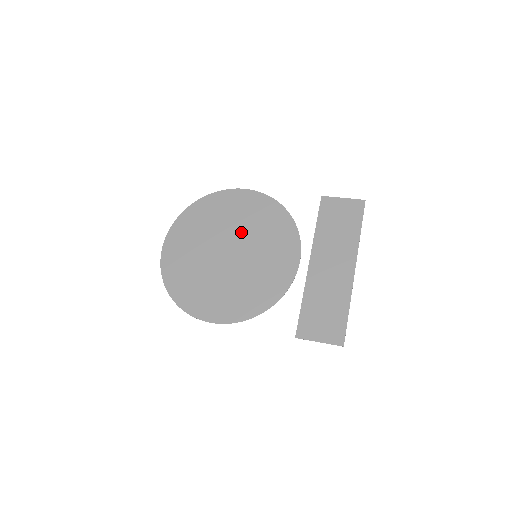
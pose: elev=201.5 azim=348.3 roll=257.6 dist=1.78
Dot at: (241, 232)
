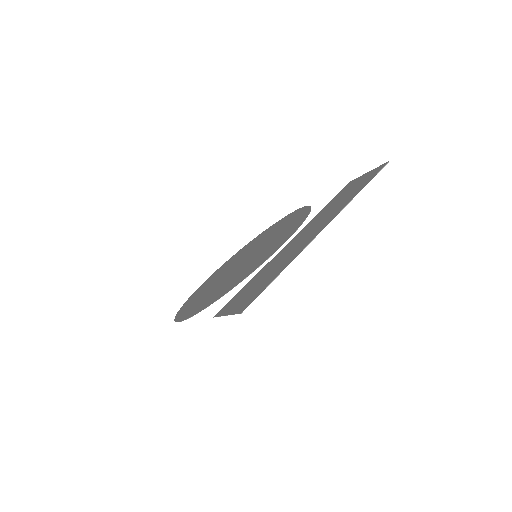
Dot at: (263, 242)
